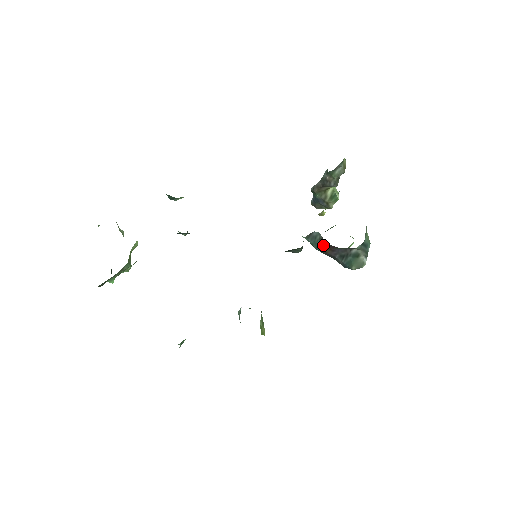
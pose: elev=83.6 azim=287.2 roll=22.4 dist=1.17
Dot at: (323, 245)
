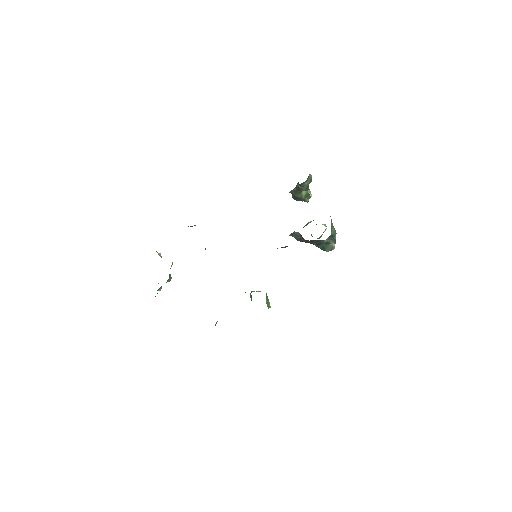
Dot at: (303, 239)
